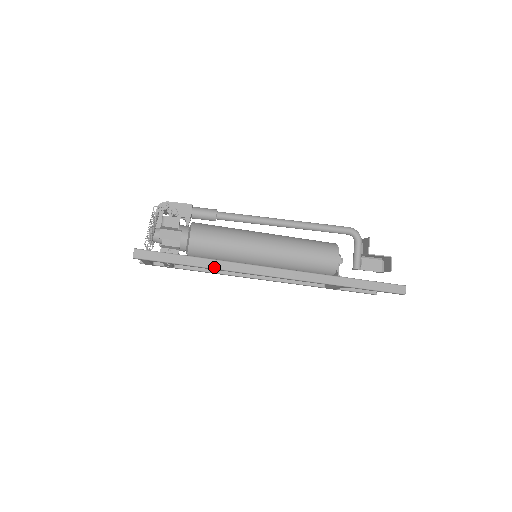
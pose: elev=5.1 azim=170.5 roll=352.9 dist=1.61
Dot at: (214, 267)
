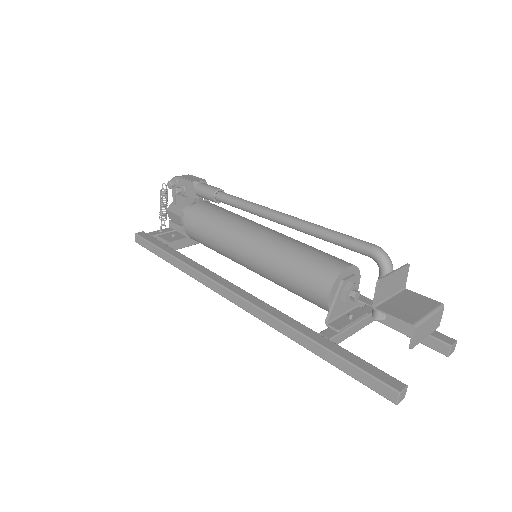
Dot at: (183, 271)
